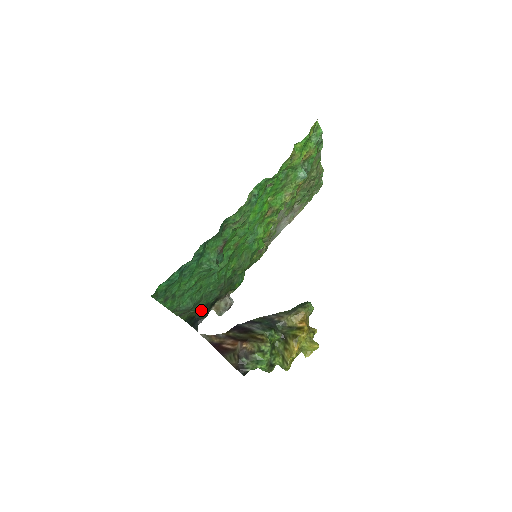
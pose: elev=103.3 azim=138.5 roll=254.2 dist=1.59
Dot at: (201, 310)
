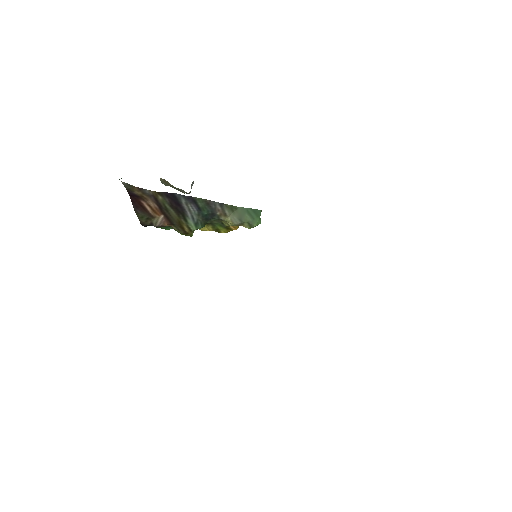
Dot at: occluded
